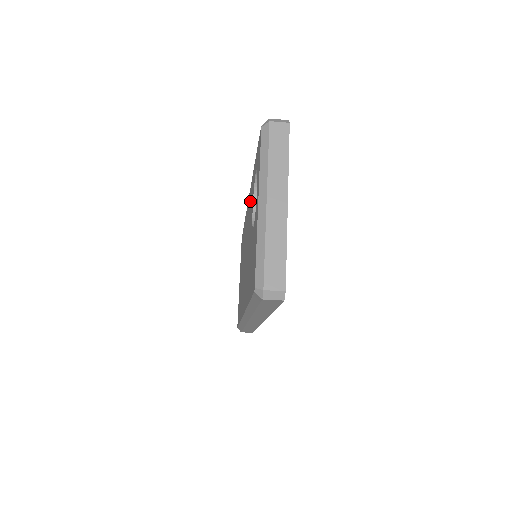
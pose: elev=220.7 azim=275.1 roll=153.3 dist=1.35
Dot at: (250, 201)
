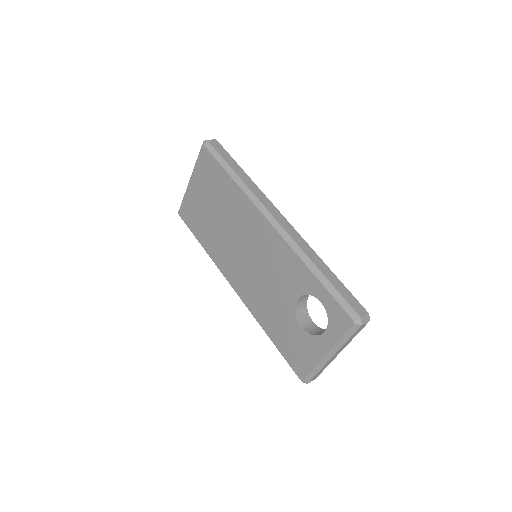
Dot at: (284, 260)
